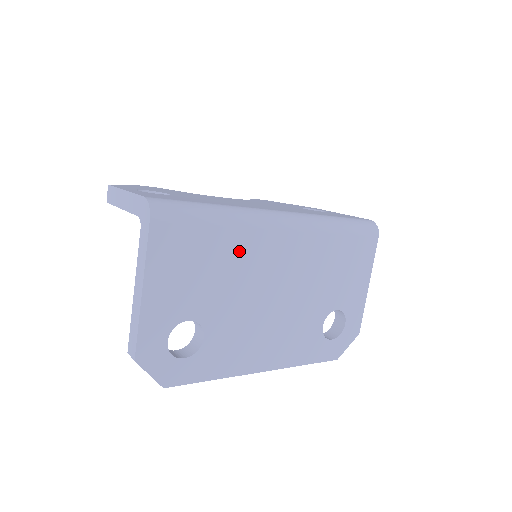
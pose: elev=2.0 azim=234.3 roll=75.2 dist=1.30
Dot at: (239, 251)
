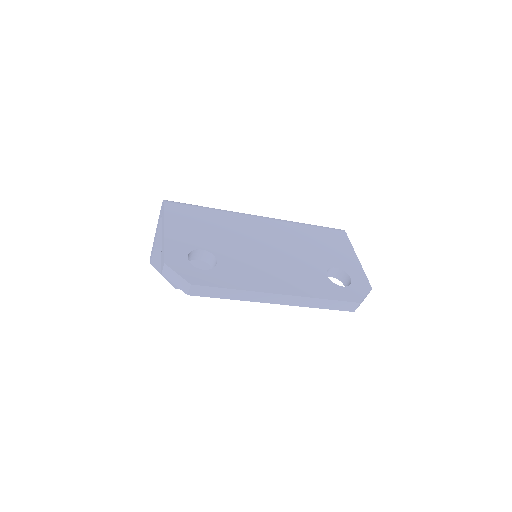
Dot at: (229, 223)
